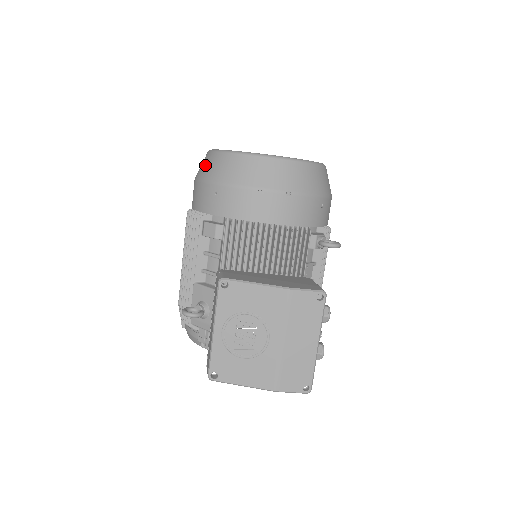
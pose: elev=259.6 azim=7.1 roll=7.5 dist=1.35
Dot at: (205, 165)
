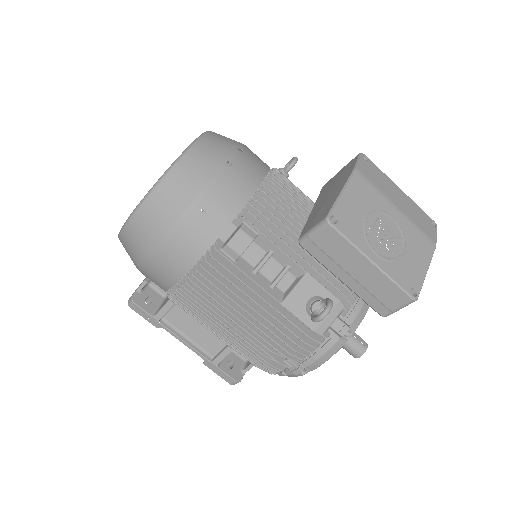
Dot at: (152, 221)
